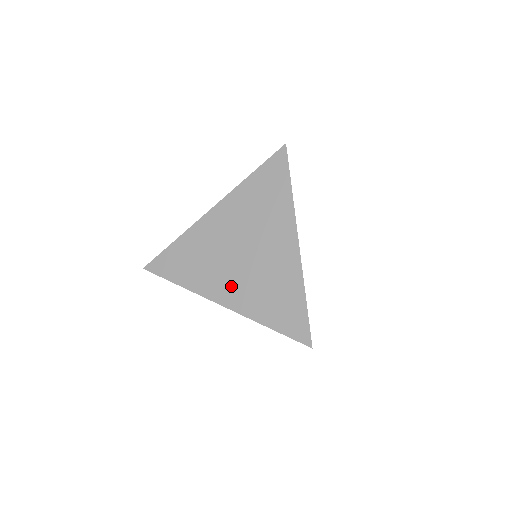
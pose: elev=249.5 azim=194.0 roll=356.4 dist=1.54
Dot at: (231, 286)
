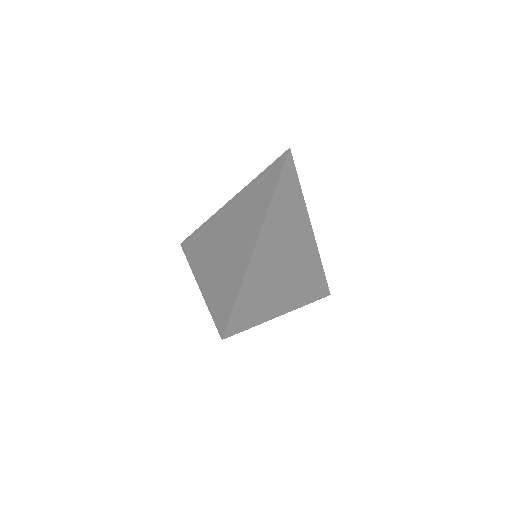
Dot at: (209, 269)
